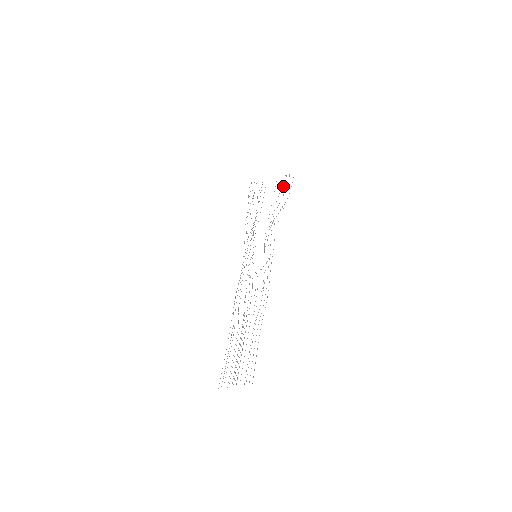
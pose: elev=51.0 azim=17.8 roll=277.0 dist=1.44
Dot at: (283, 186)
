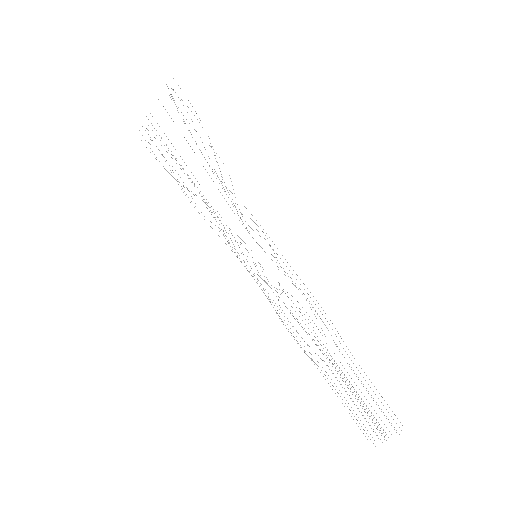
Dot at: occluded
